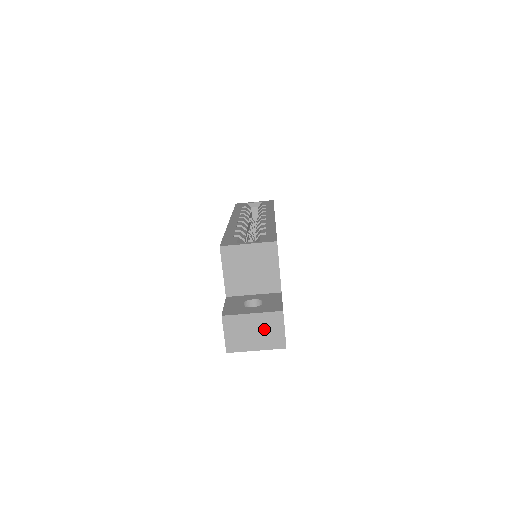
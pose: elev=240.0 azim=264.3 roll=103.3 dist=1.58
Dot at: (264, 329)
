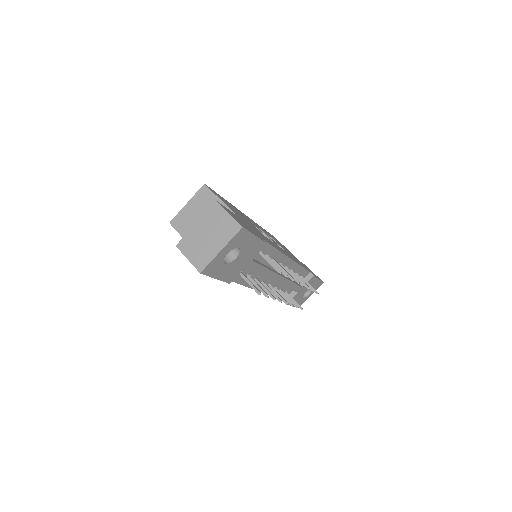
Dot at: (213, 227)
